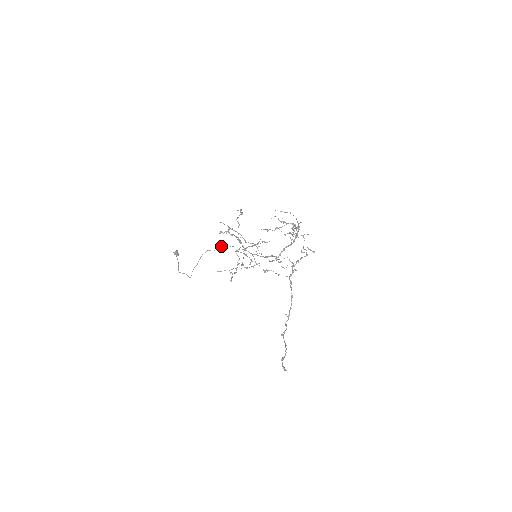
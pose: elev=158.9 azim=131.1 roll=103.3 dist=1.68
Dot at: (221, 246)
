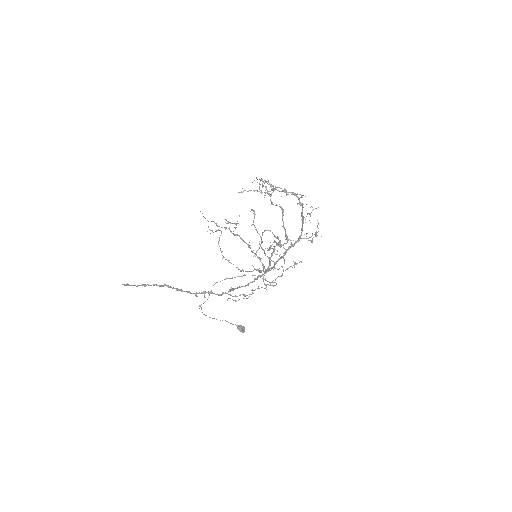
Dot at: occluded
